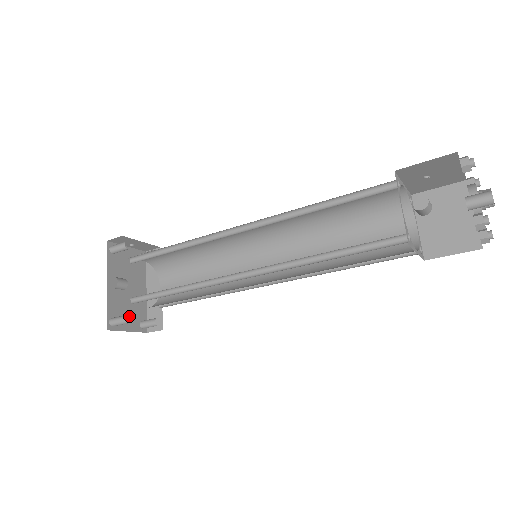
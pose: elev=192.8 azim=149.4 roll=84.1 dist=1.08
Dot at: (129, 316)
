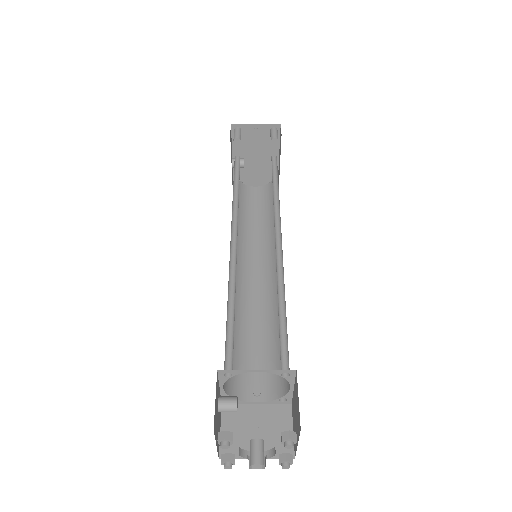
Dot at: (257, 178)
